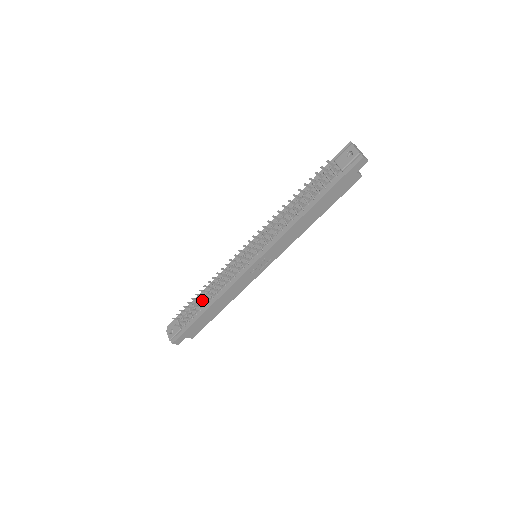
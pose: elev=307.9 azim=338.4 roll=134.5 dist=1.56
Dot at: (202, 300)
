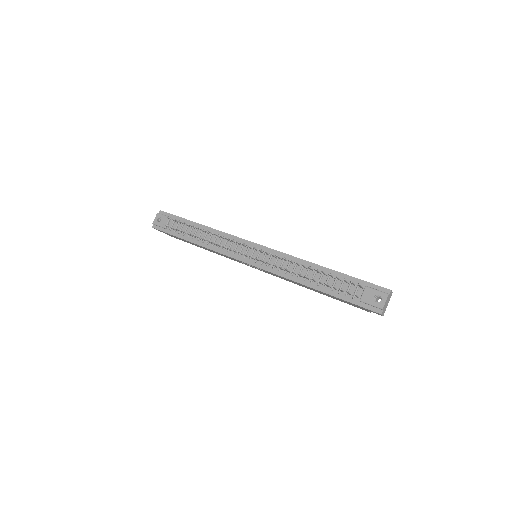
Dot at: (196, 232)
